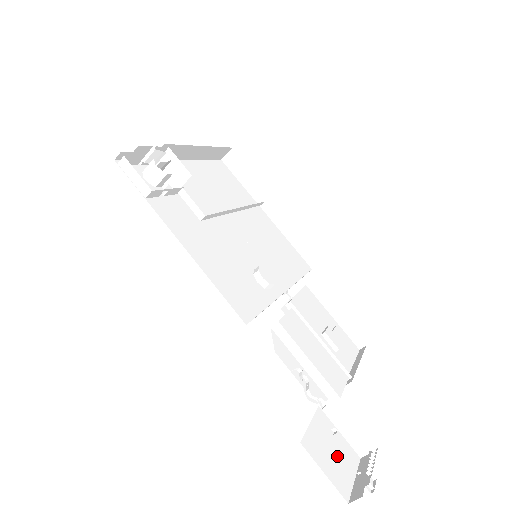
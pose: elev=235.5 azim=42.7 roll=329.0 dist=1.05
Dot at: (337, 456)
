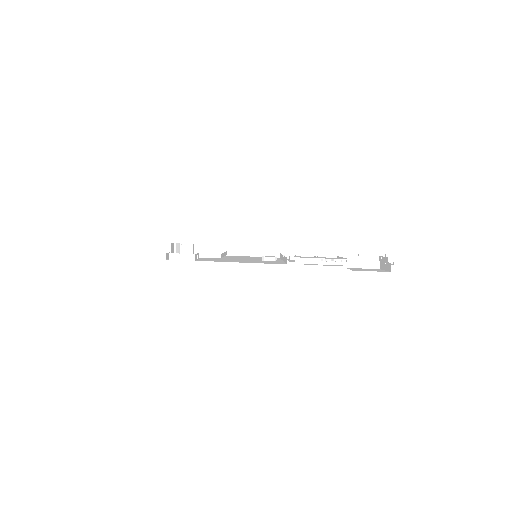
Dot at: occluded
